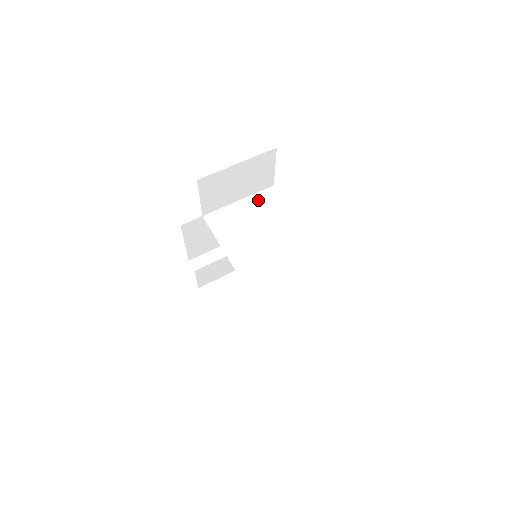
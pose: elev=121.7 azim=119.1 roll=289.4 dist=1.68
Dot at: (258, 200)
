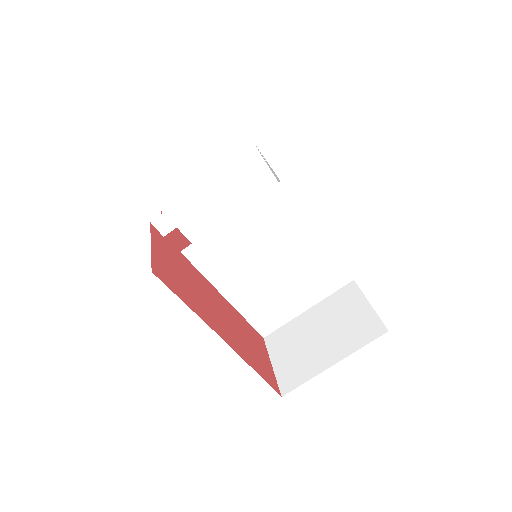
Dot at: (261, 211)
